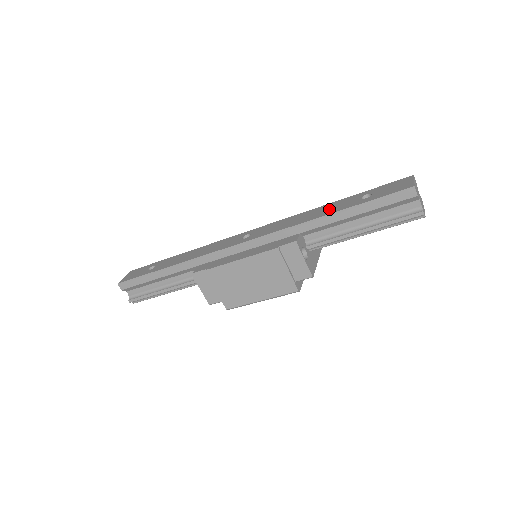
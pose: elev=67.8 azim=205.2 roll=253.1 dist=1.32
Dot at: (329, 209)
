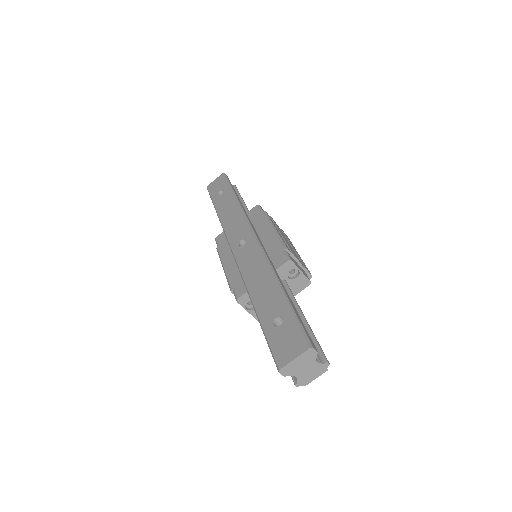
Dot at: (264, 296)
